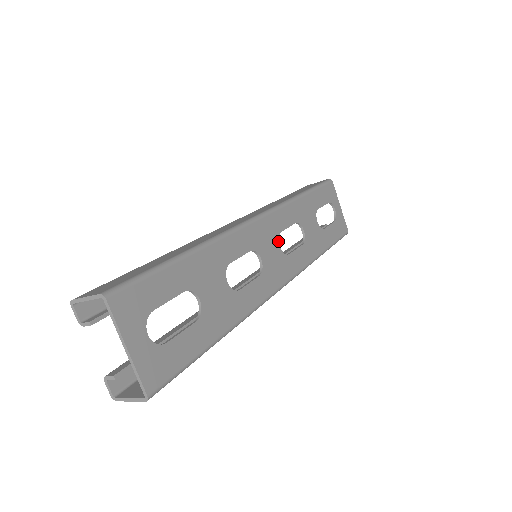
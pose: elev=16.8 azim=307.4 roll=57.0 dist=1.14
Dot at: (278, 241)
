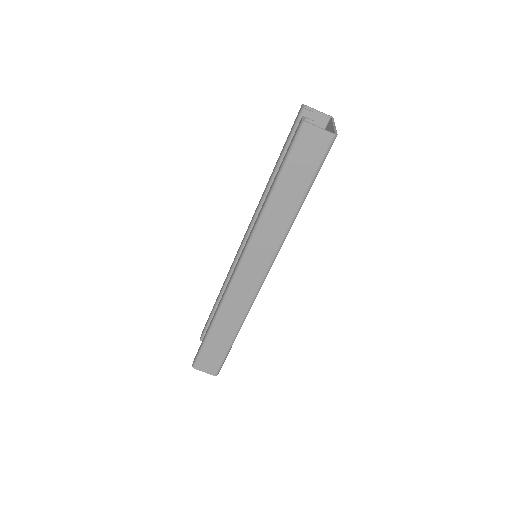
Dot at: occluded
